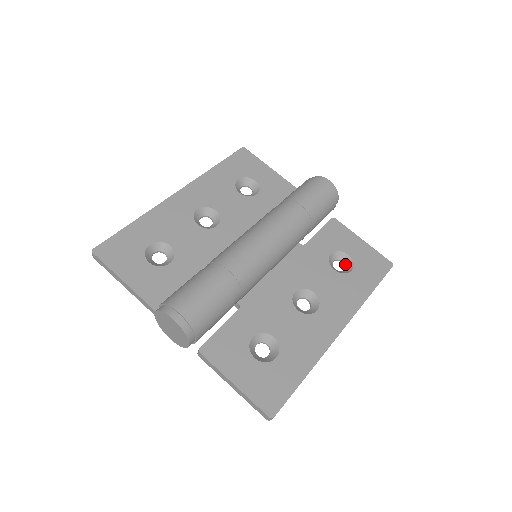
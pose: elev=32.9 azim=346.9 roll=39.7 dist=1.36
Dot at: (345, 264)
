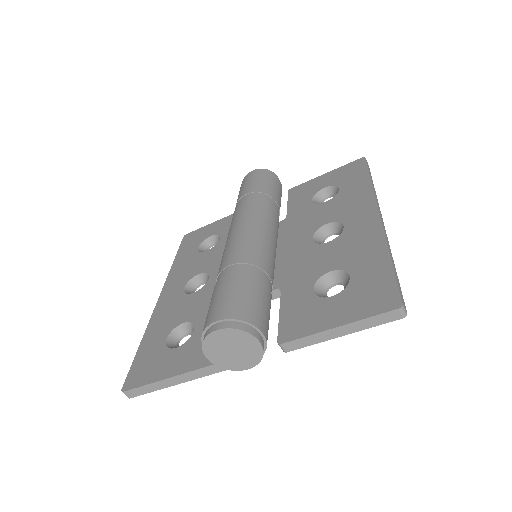
Dot at: (331, 195)
